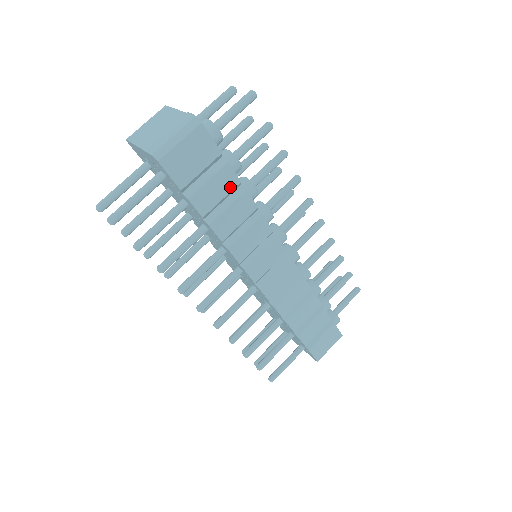
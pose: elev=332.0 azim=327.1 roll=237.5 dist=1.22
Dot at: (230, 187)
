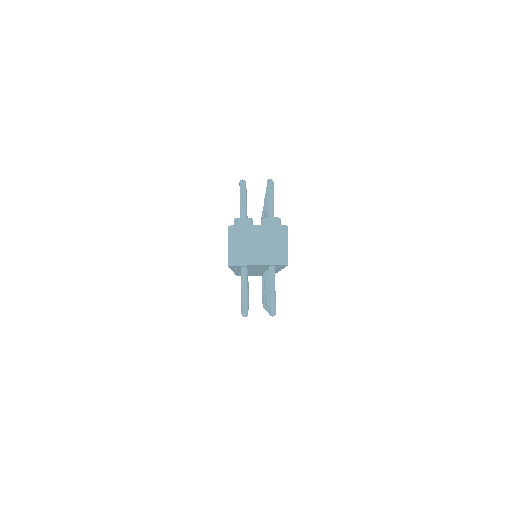
Dot at: occluded
